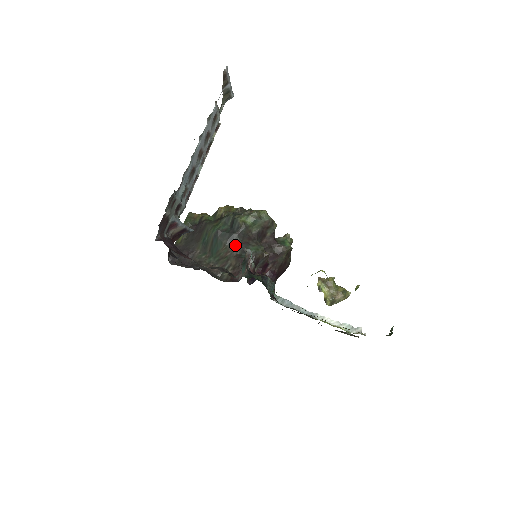
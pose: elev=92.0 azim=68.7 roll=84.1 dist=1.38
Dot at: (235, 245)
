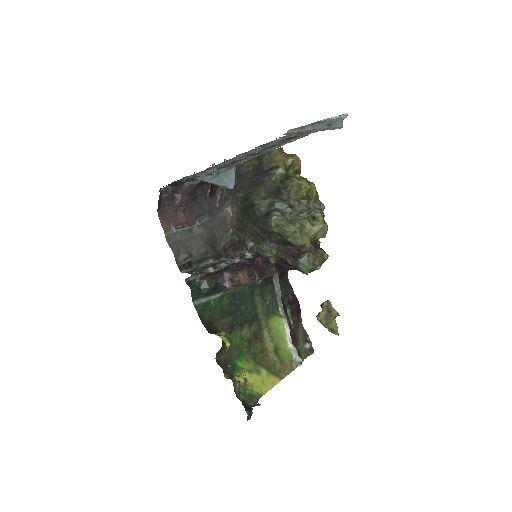
Dot at: (253, 230)
